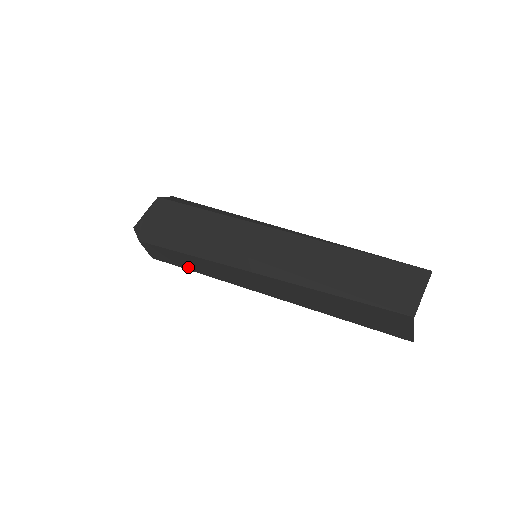
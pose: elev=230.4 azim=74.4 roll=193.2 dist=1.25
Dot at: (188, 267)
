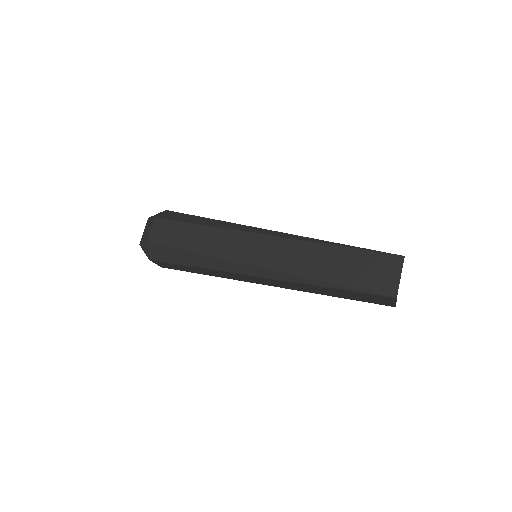
Dot at: occluded
